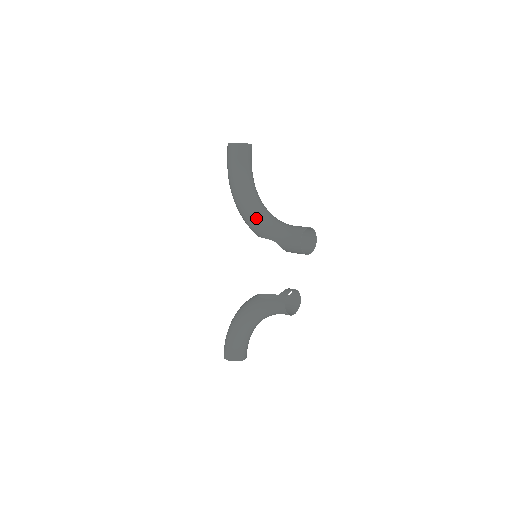
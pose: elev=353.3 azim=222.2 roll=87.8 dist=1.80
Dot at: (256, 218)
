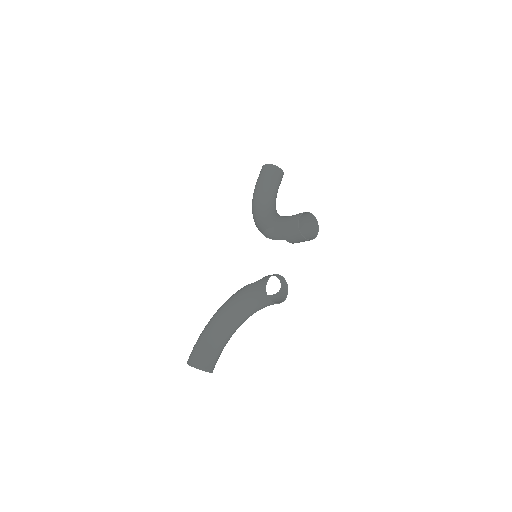
Dot at: (266, 214)
